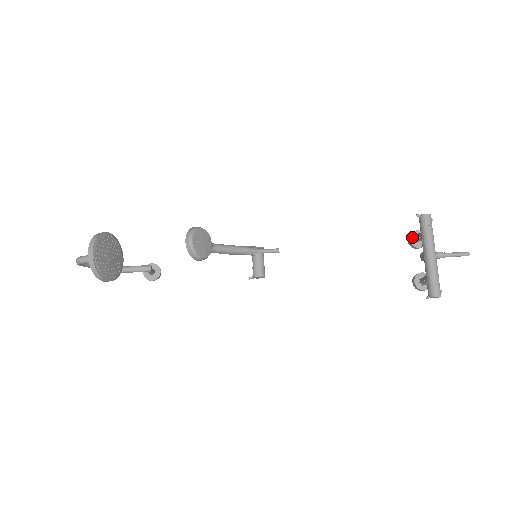
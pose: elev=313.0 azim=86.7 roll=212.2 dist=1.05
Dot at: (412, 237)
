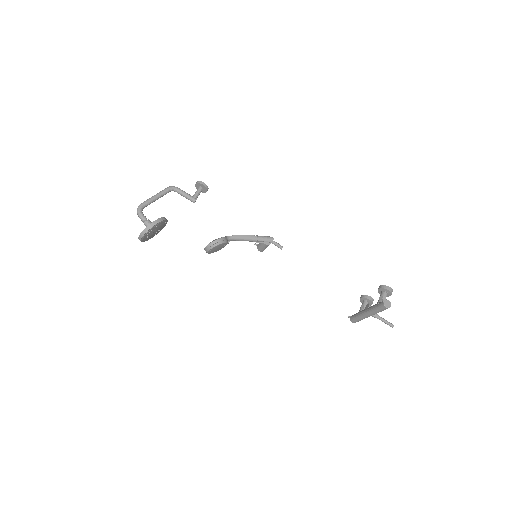
Dot at: (382, 290)
